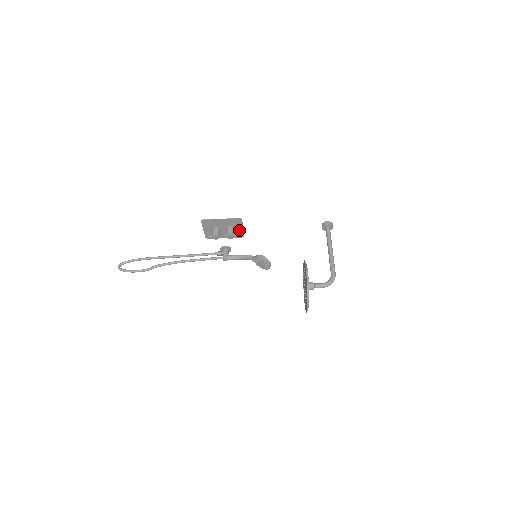
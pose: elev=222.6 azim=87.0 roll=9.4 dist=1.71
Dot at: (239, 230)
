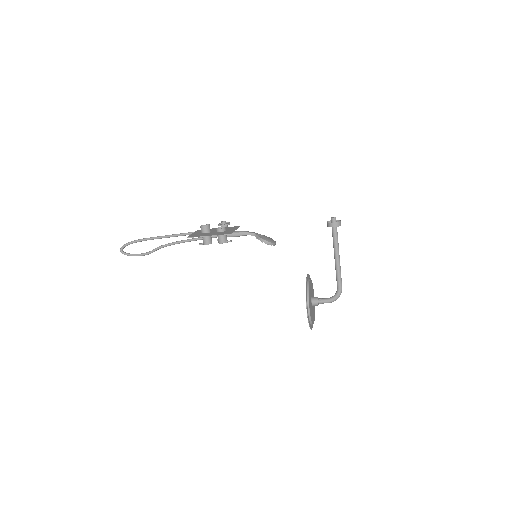
Dot at: (232, 229)
